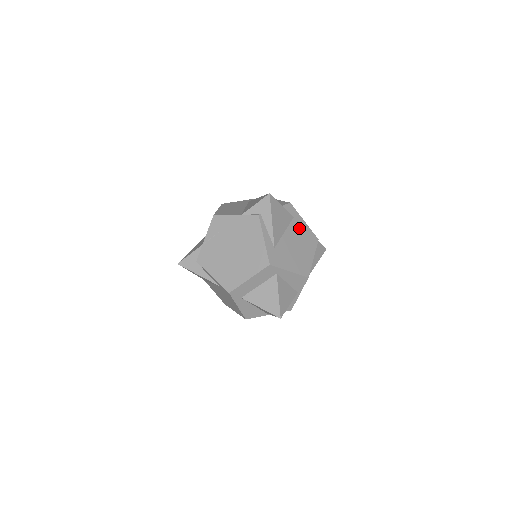
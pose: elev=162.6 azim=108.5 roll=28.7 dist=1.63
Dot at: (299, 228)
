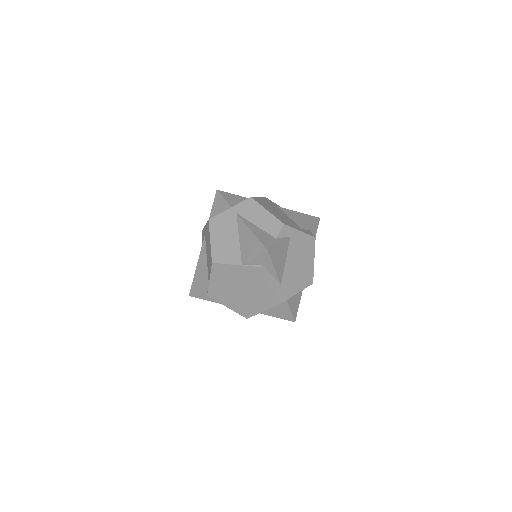
Dot at: (297, 243)
